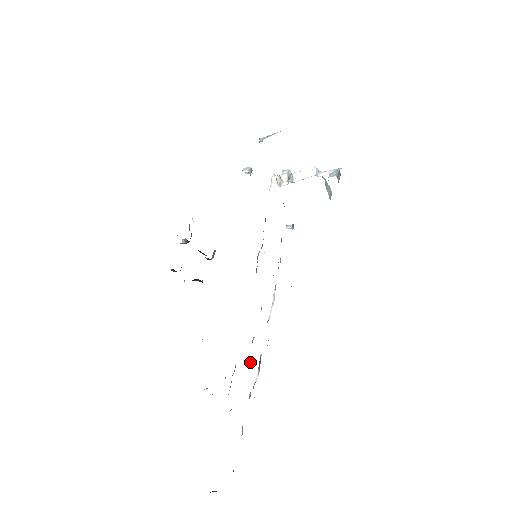
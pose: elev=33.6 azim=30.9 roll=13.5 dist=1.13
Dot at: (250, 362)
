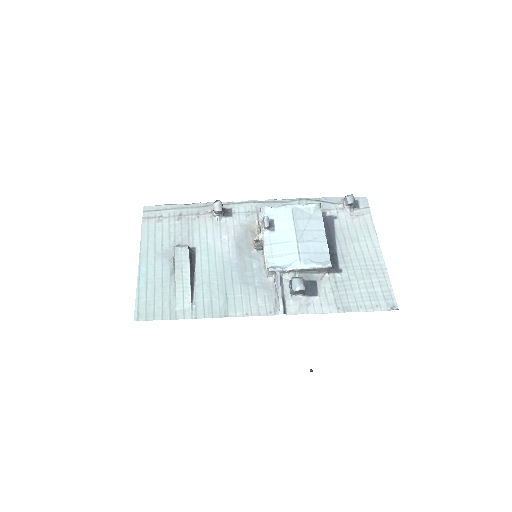
Dot at: occluded
